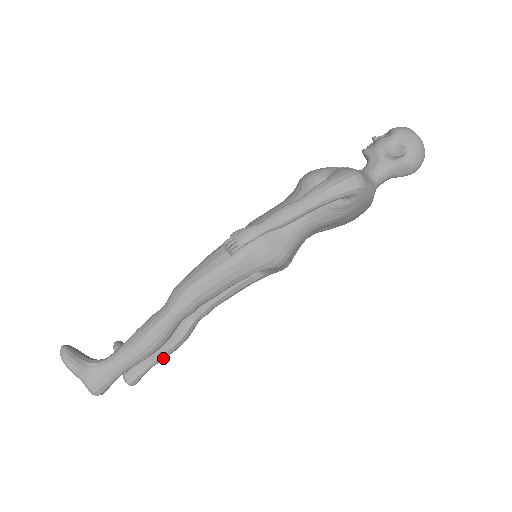
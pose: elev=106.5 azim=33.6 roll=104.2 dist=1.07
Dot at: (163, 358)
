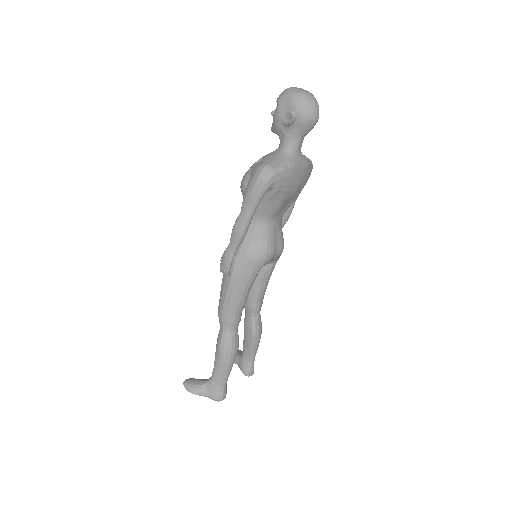
Dot at: (256, 350)
